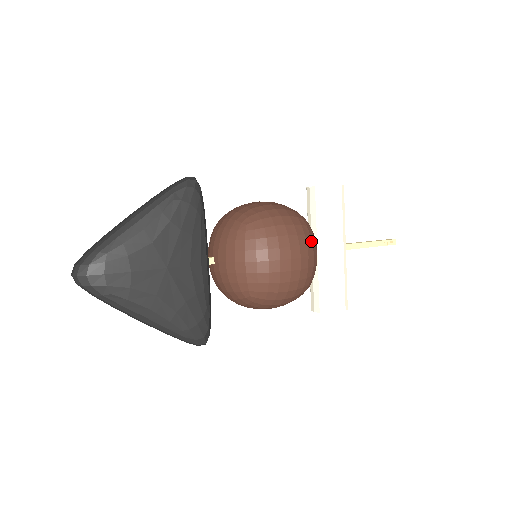
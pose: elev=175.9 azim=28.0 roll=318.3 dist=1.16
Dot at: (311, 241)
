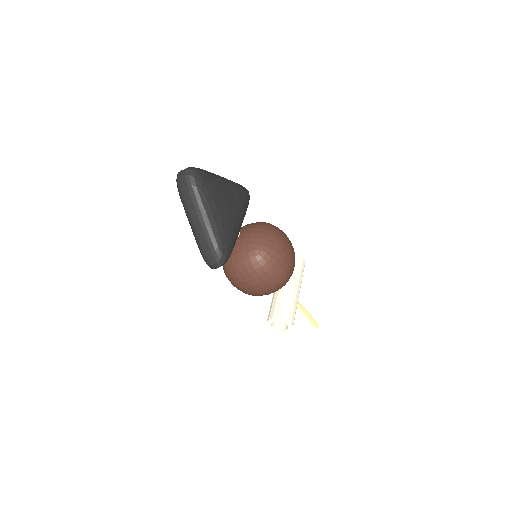
Dot at: occluded
